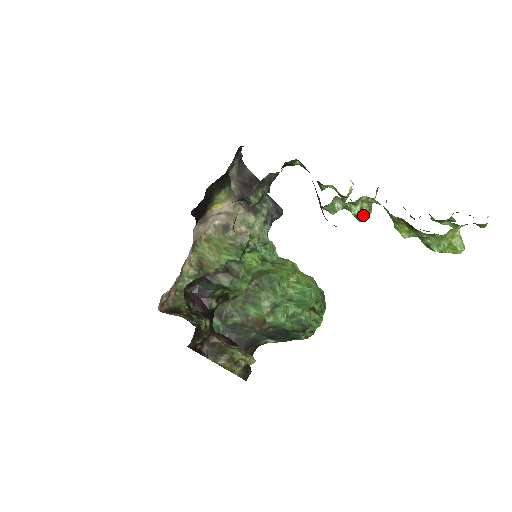
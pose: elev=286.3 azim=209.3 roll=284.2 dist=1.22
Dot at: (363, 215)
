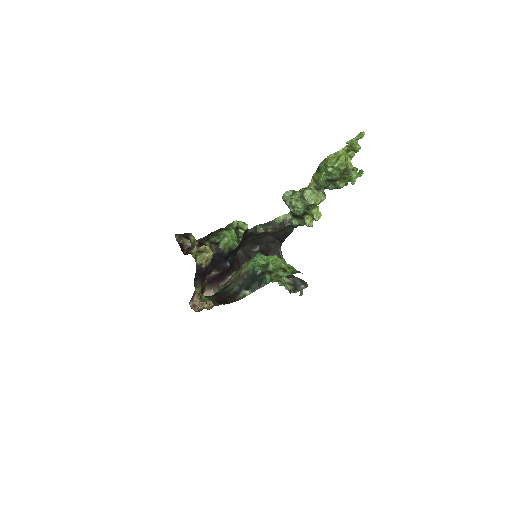
Dot at: (304, 191)
